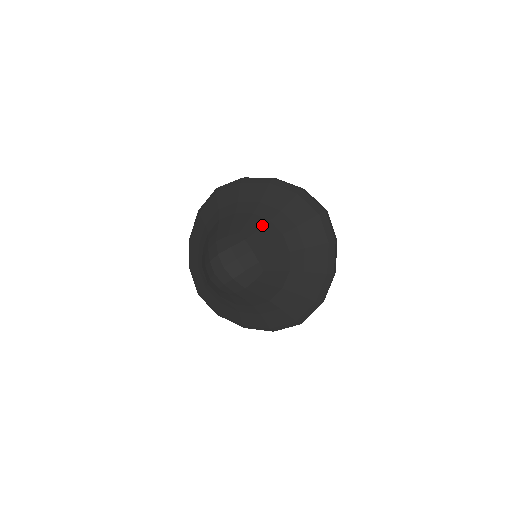
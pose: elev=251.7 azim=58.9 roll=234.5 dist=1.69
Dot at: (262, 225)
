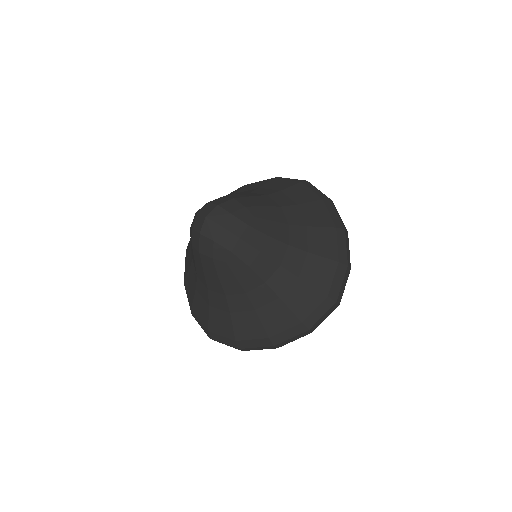
Dot at: (242, 193)
